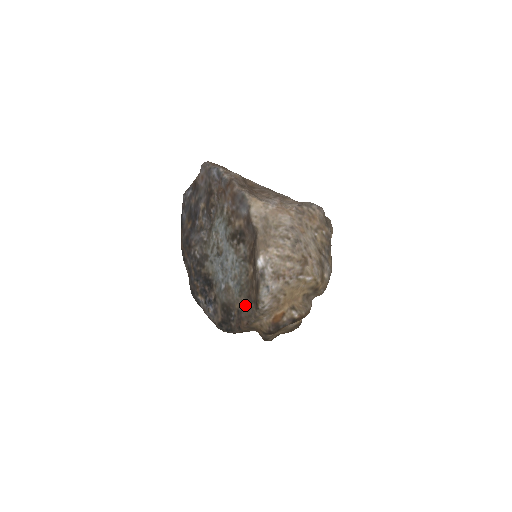
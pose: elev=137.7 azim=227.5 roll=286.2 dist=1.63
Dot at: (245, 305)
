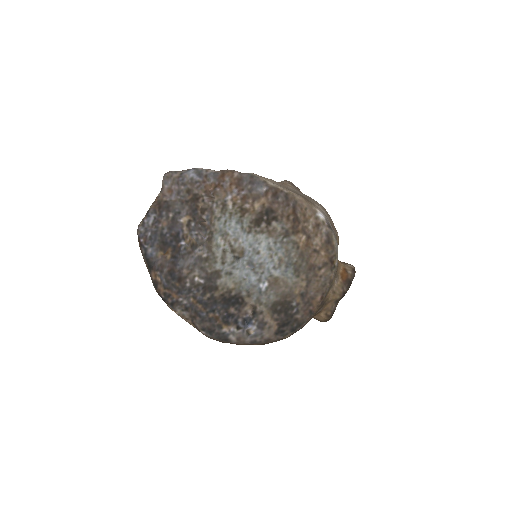
Dot at: (309, 281)
